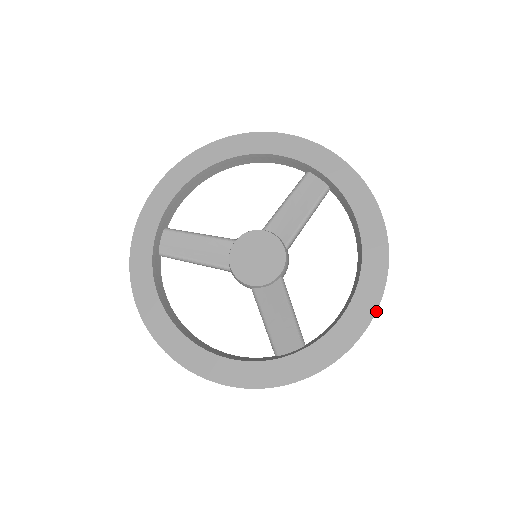
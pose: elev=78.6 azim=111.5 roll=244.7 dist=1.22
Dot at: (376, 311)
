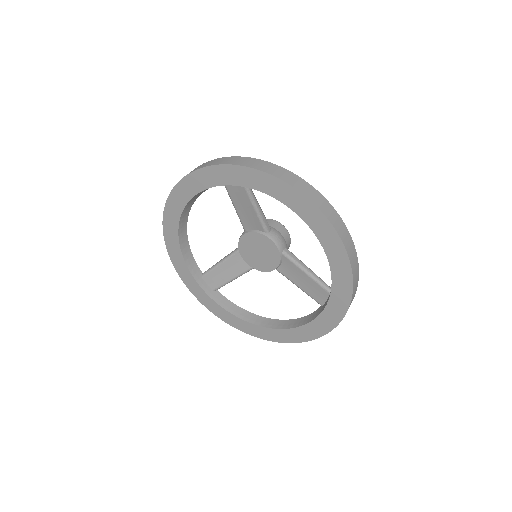
Dot at: (346, 251)
